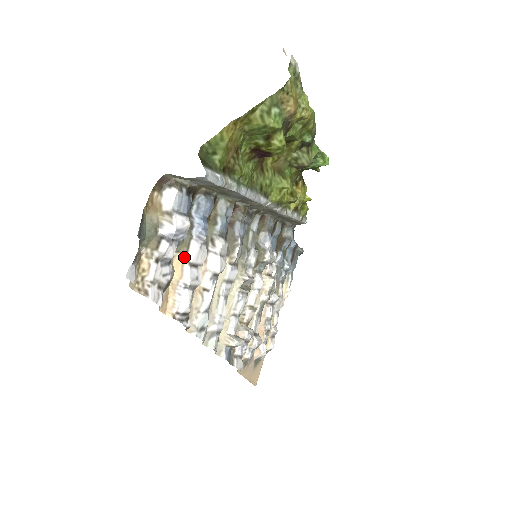
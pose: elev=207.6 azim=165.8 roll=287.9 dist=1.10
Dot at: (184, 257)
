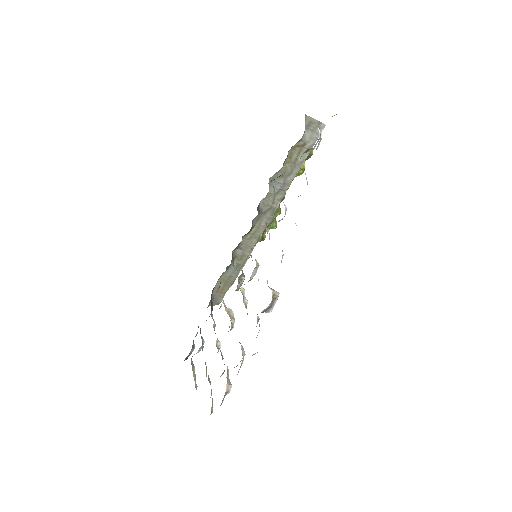
Dot at: occluded
